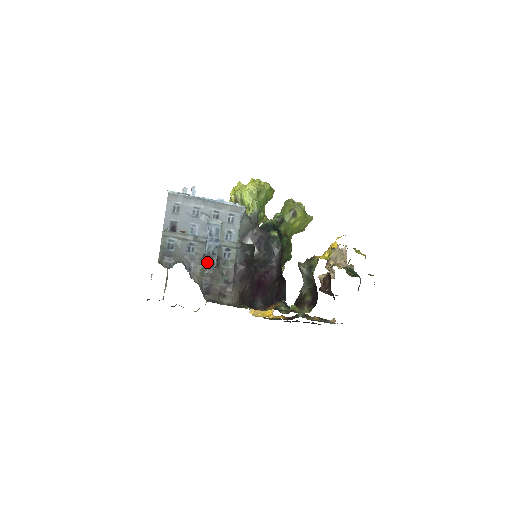
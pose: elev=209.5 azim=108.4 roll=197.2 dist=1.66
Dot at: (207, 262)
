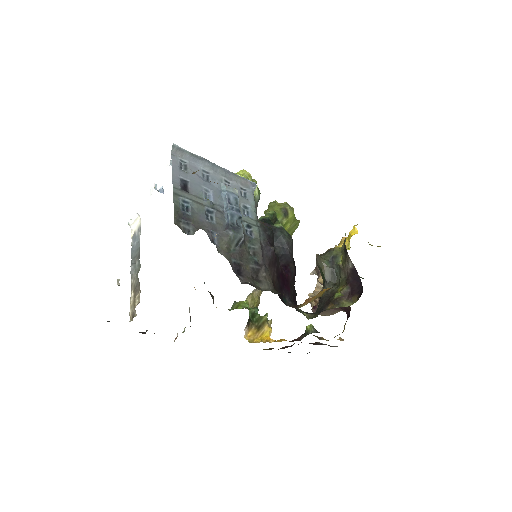
Dot at: (234, 234)
